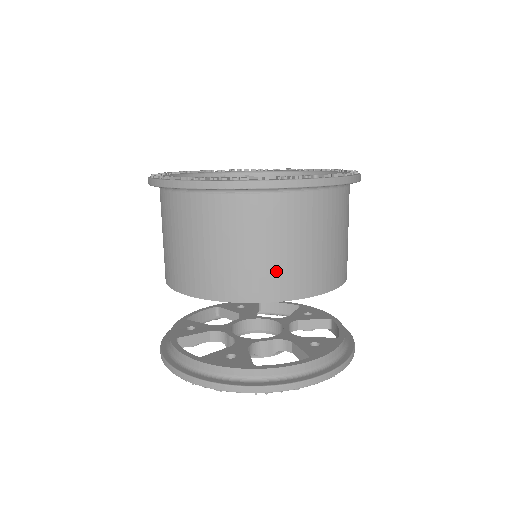
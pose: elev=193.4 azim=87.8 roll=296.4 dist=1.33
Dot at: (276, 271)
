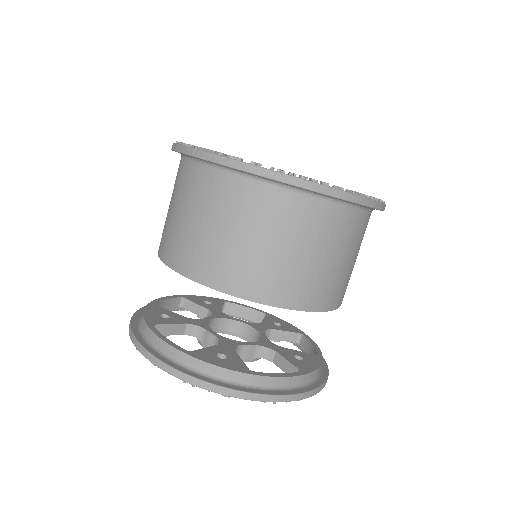
Dot at: (180, 239)
